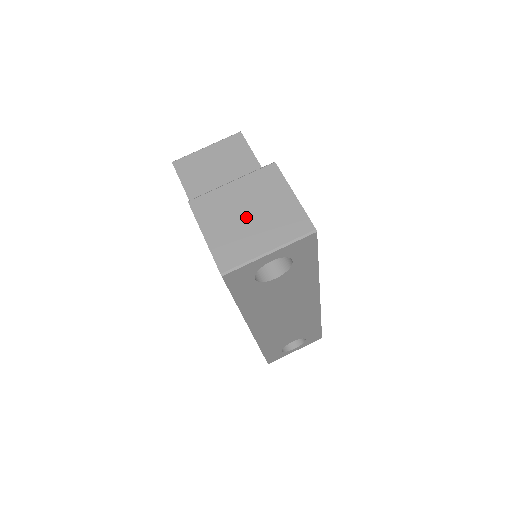
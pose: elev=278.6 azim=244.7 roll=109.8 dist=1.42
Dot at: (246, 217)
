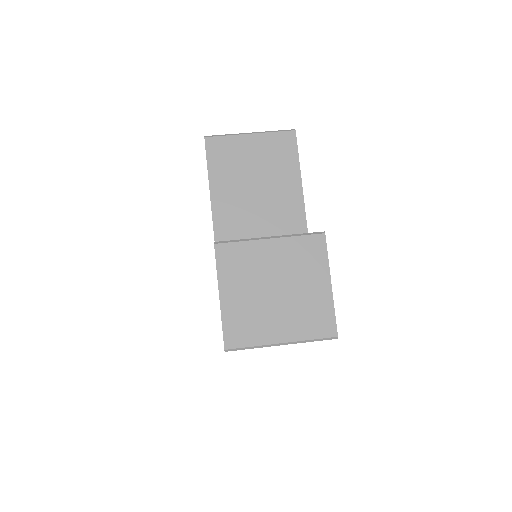
Dot at: (272, 292)
